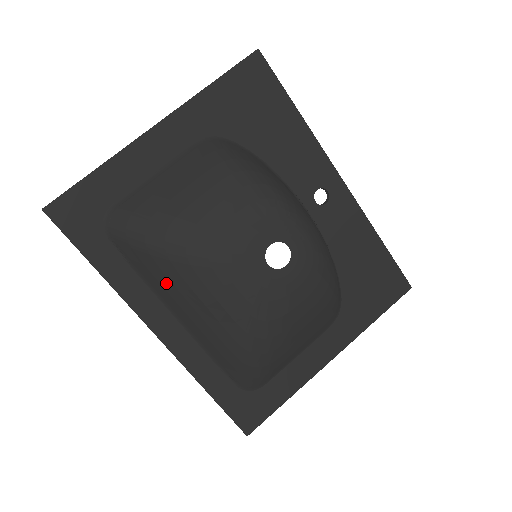
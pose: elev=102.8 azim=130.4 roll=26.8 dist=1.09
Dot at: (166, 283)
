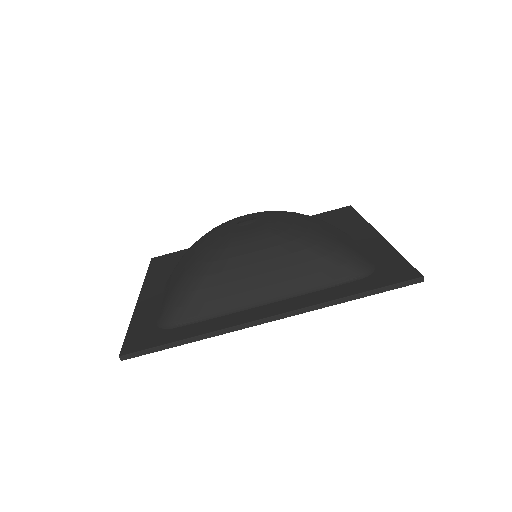
Dot at: (227, 290)
